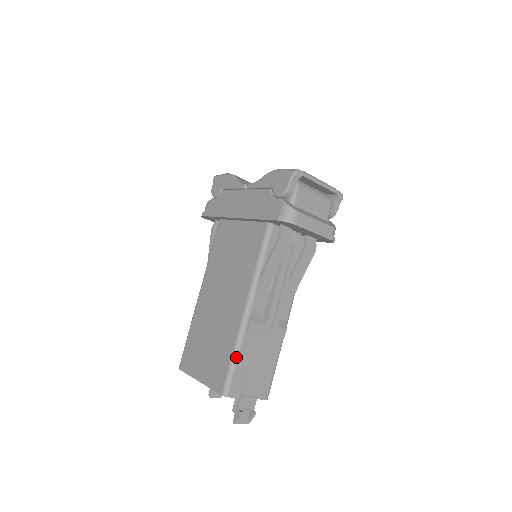
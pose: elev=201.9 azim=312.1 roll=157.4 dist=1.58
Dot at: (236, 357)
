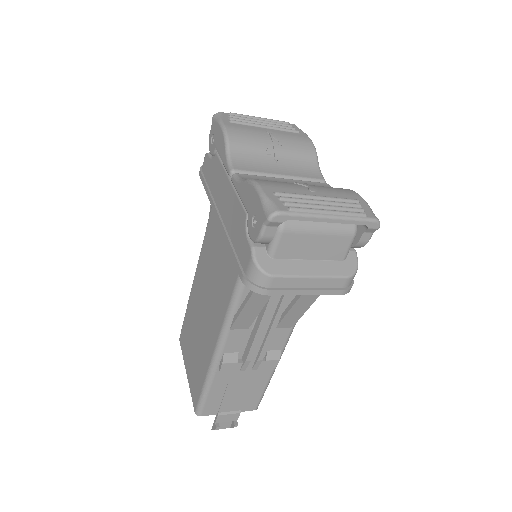
Dot at: (207, 388)
